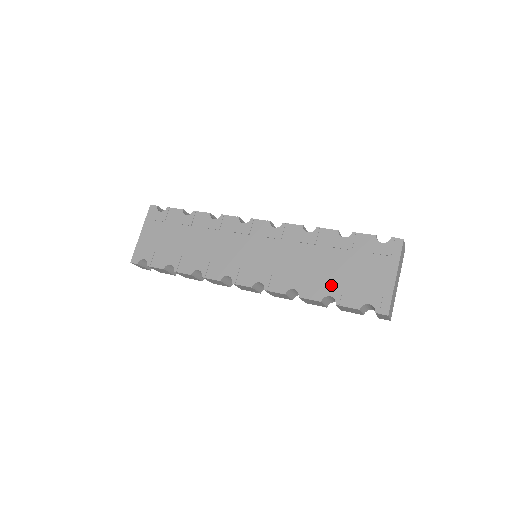
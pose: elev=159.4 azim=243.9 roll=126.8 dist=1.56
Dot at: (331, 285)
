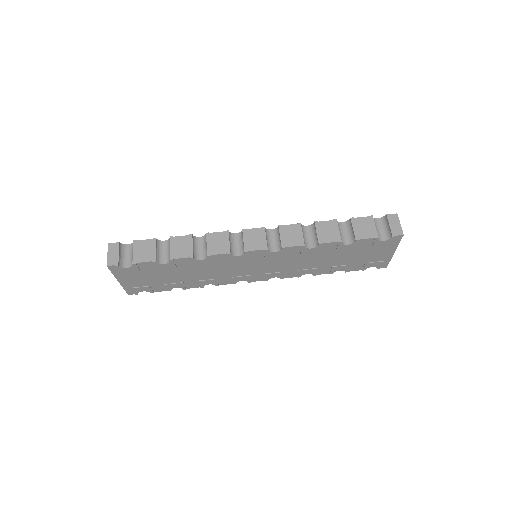
Dot at: (340, 267)
